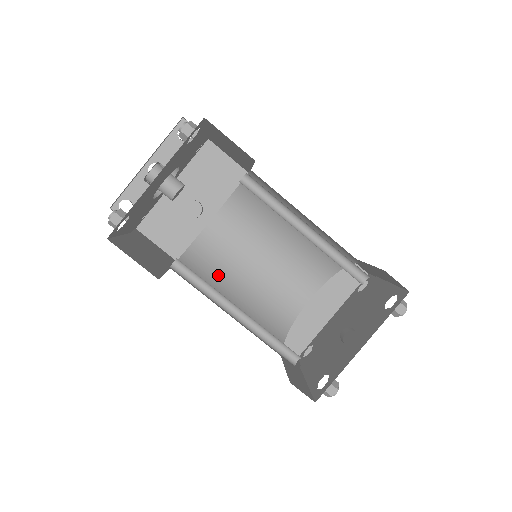
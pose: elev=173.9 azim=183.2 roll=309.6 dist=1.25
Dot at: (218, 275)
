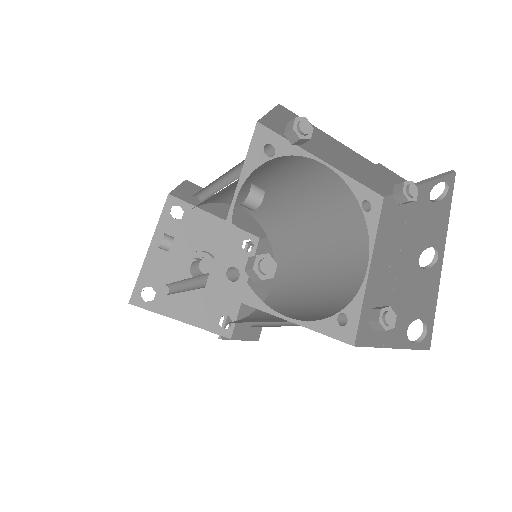
Dot at: (269, 316)
